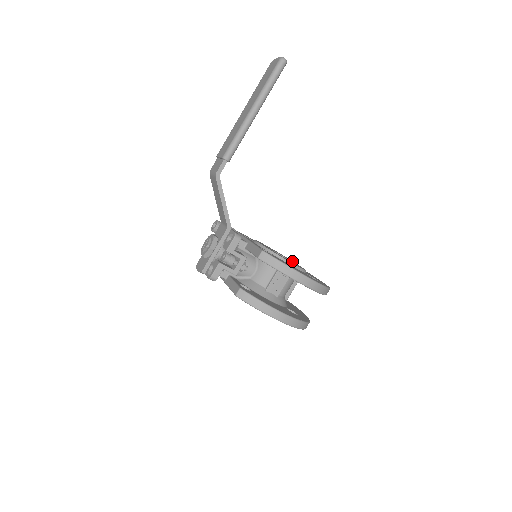
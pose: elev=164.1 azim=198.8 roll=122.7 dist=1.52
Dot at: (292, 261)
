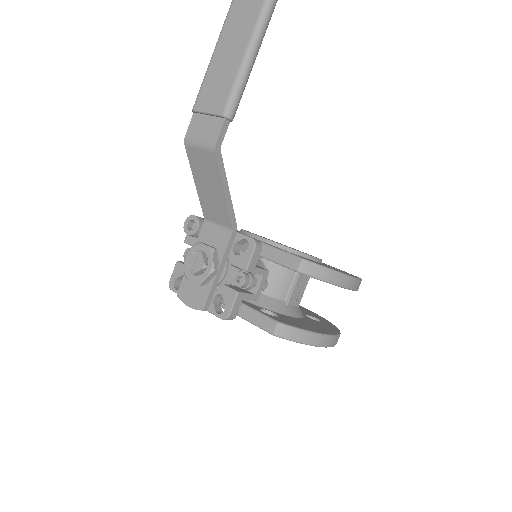
Dot at: occluded
